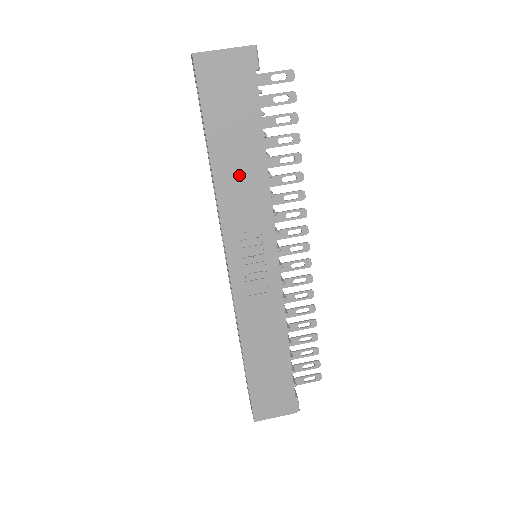
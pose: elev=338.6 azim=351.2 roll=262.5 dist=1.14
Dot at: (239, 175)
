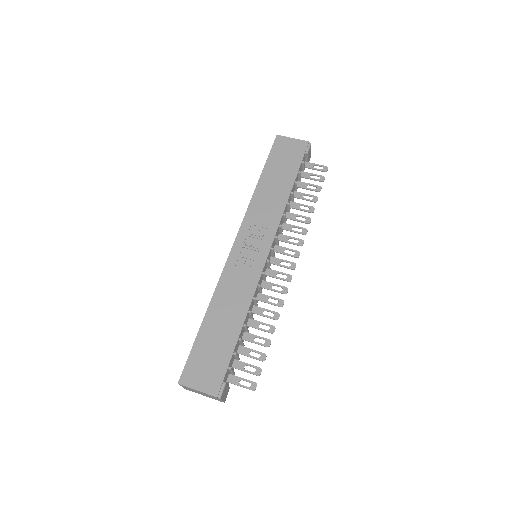
Dot at: (270, 194)
